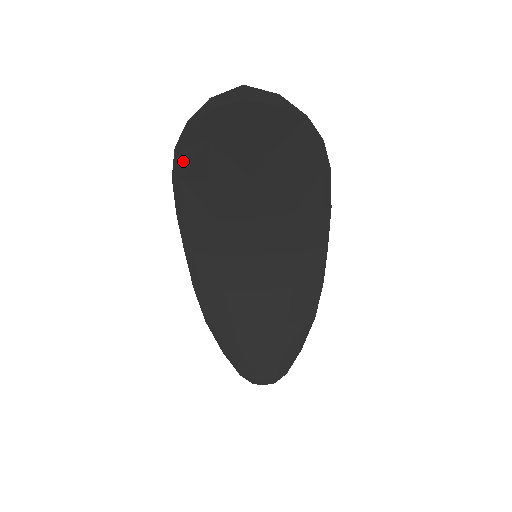
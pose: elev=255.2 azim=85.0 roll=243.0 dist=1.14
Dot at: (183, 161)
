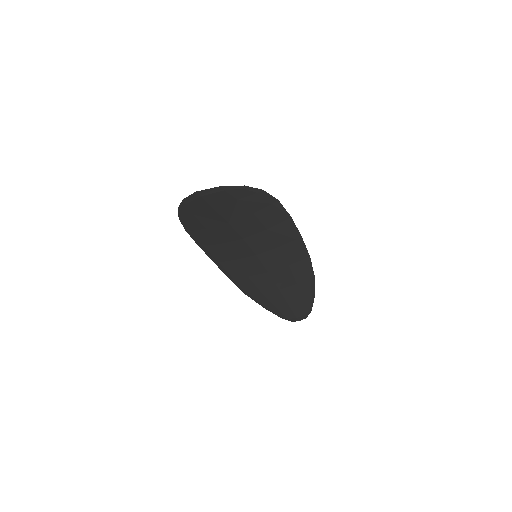
Dot at: (187, 224)
